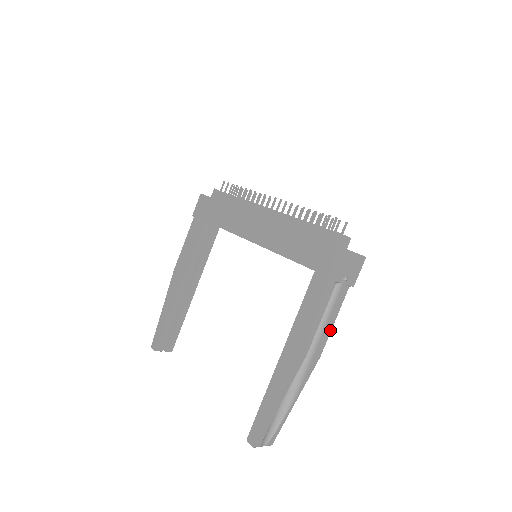
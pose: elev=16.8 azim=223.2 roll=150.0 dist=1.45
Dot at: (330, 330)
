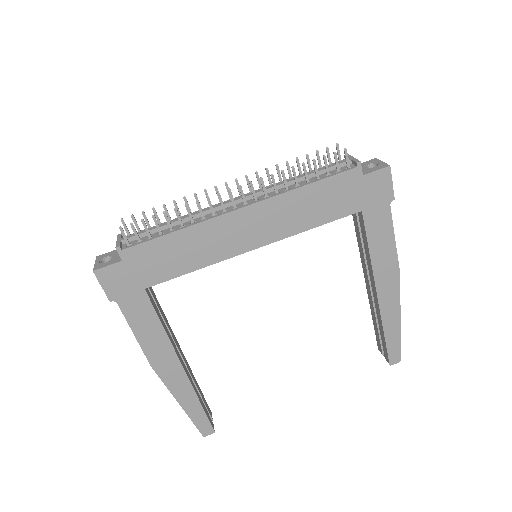
Dot at: occluded
